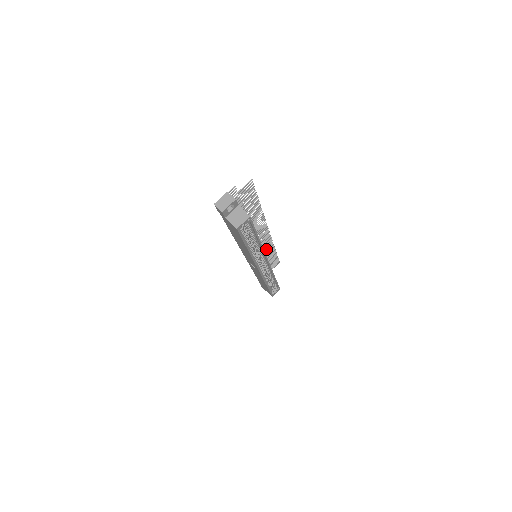
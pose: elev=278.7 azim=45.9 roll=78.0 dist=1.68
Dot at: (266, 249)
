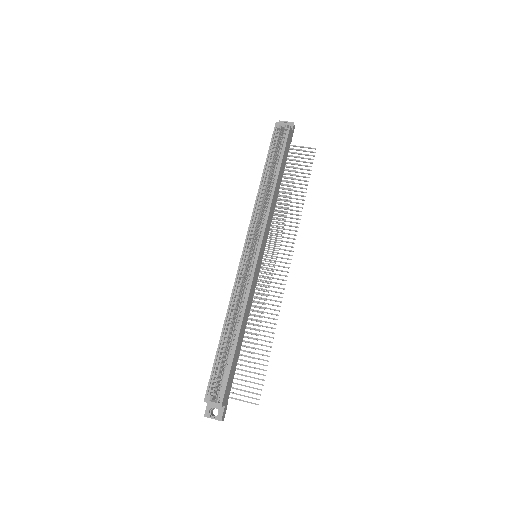
Dot at: (267, 308)
